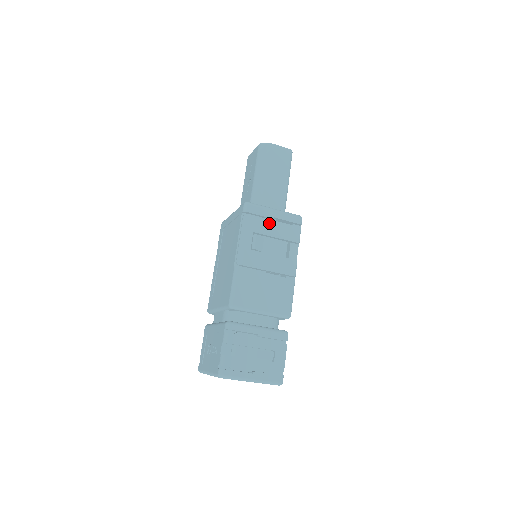
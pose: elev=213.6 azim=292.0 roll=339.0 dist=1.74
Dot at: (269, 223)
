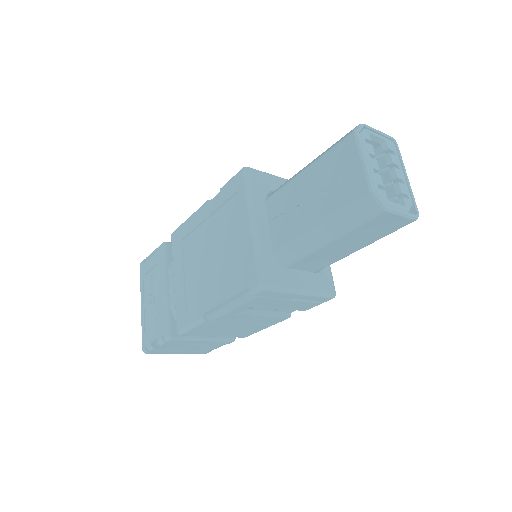
Dot at: (280, 302)
